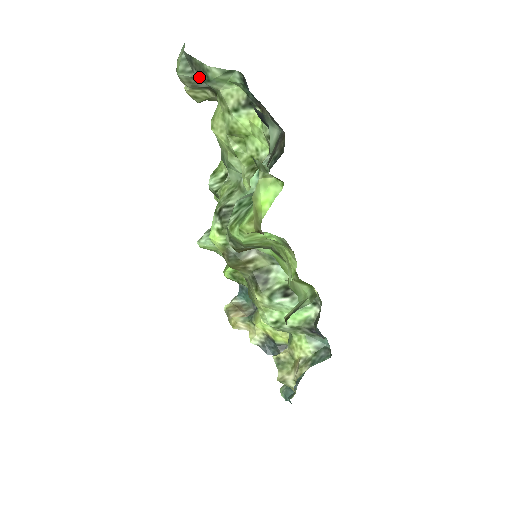
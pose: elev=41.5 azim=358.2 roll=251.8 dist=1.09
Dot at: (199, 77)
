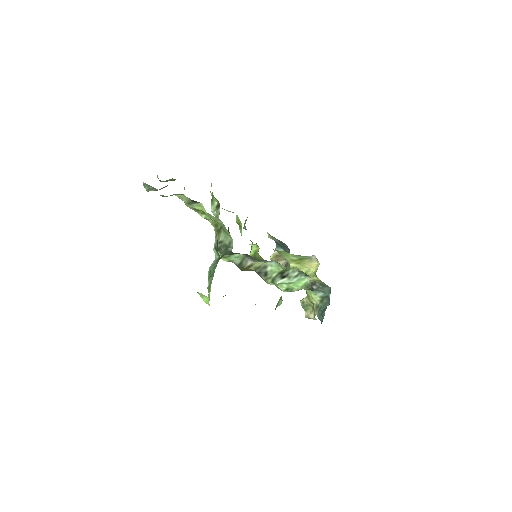
Dot at: occluded
